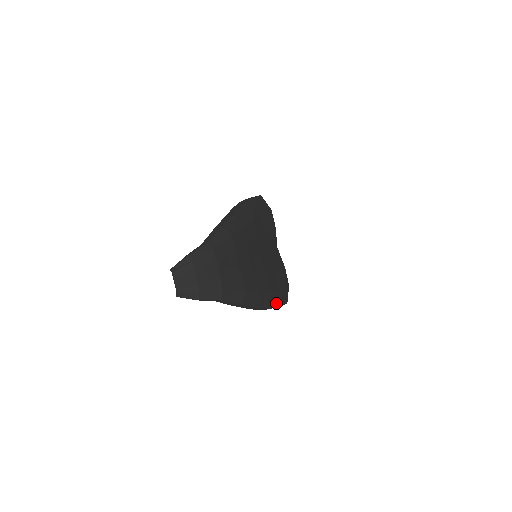
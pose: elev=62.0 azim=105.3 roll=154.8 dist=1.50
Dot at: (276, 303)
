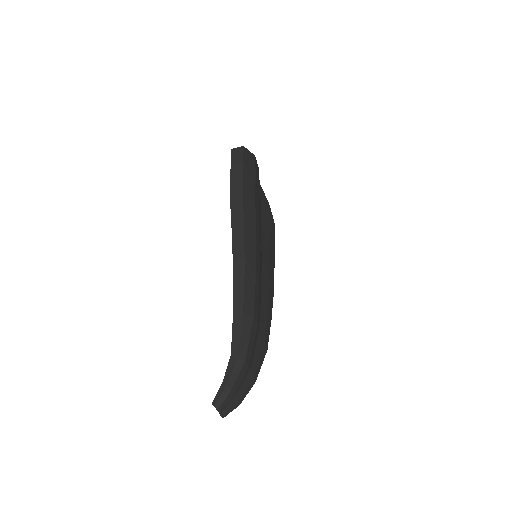
Dot at: occluded
